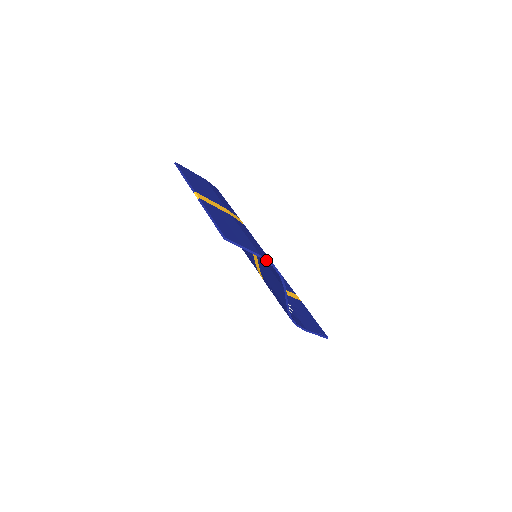
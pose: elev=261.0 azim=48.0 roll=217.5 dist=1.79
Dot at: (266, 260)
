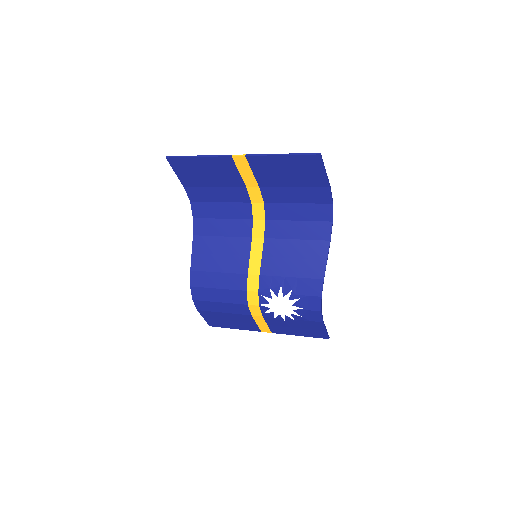
Dot at: (331, 195)
